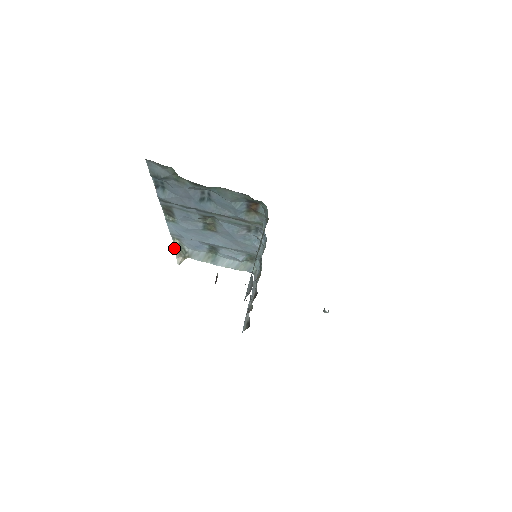
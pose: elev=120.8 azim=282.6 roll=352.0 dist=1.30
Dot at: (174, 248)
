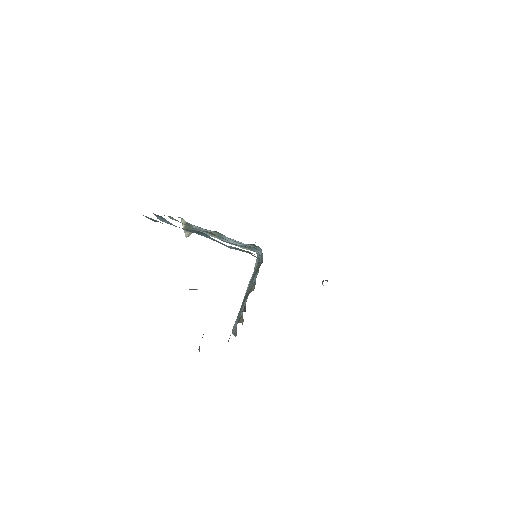
Dot at: (182, 224)
